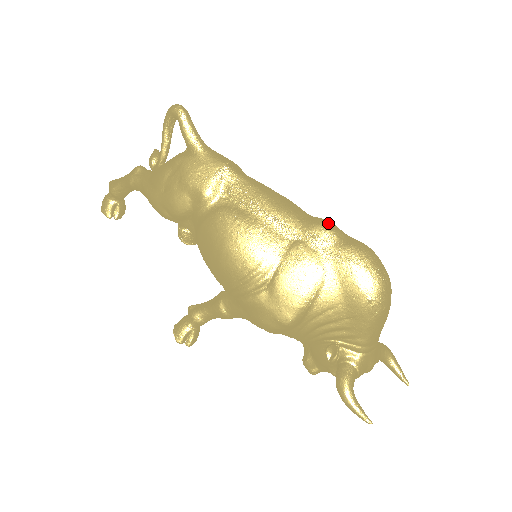
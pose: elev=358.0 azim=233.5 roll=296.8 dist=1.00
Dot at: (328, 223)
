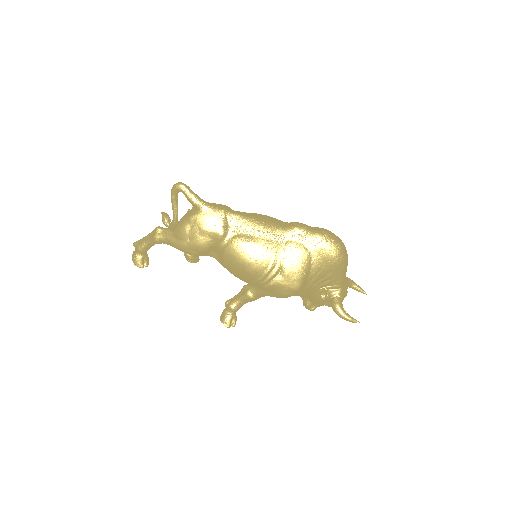
Dot at: (300, 224)
